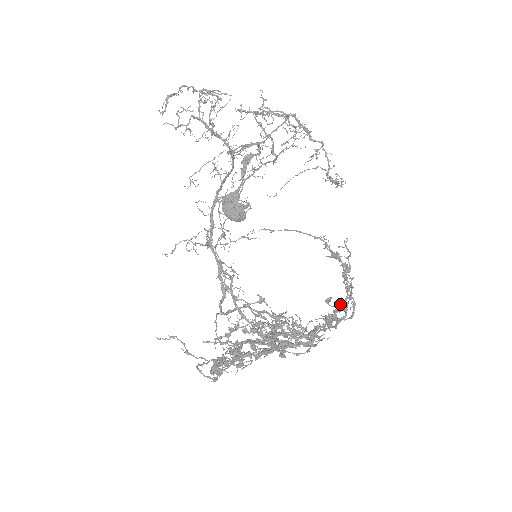
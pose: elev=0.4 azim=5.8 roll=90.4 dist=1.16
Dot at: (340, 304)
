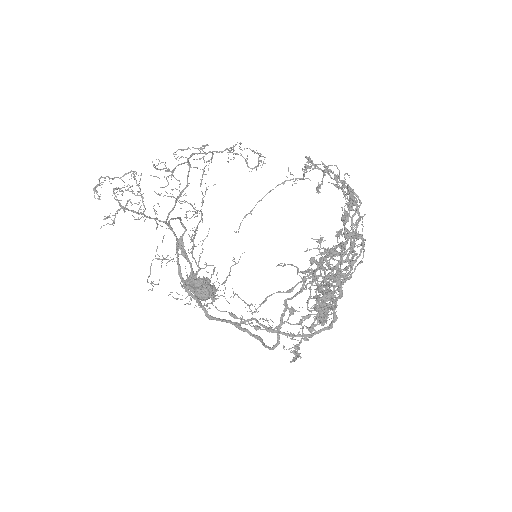
Dot at: (345, 181)
